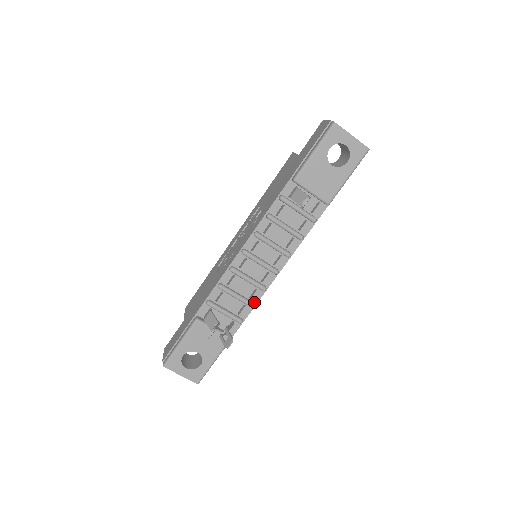
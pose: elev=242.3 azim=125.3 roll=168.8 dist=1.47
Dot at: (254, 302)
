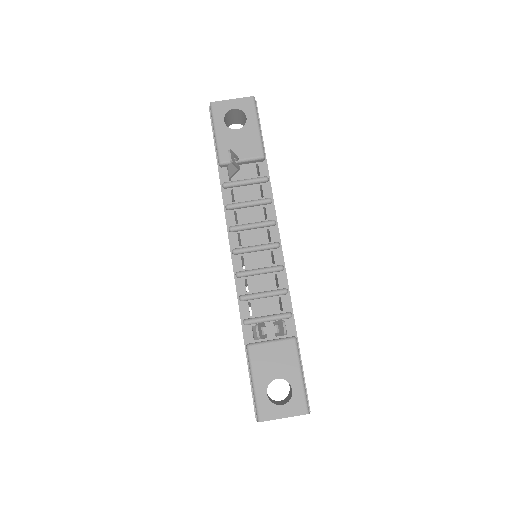
Dot at: (285, 288)
